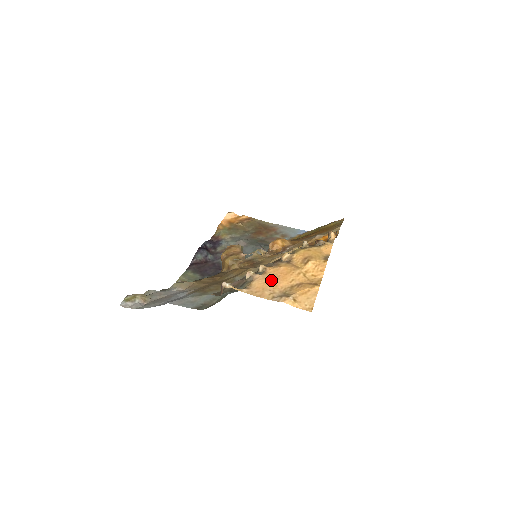
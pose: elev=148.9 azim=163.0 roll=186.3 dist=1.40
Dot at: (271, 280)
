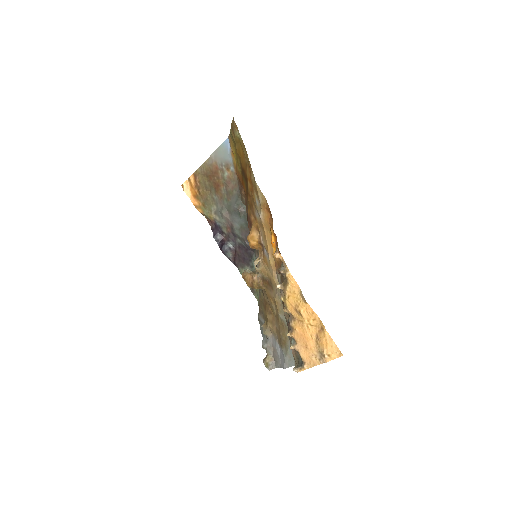
Dot at: (304, 346)
